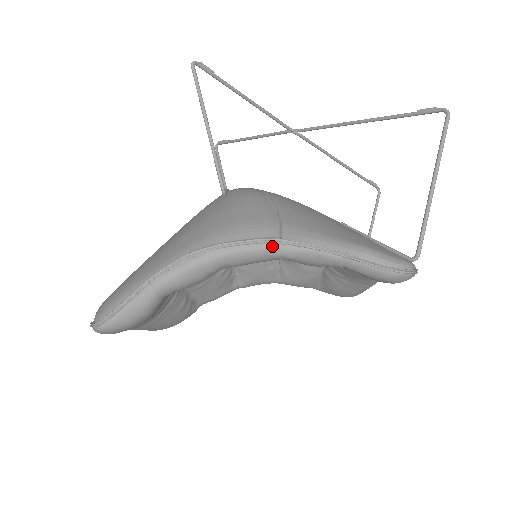
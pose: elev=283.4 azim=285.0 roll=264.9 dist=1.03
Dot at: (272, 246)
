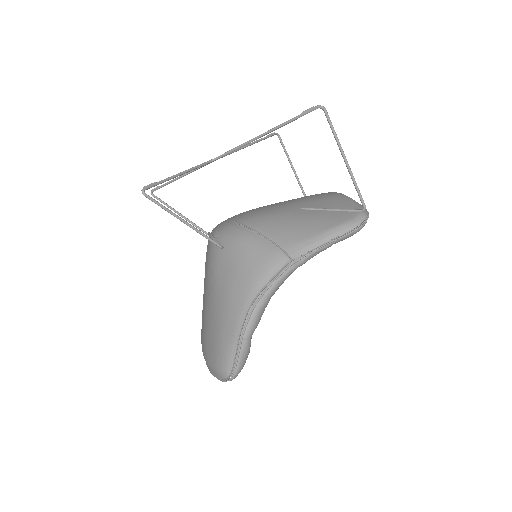
Dot at: (291, 268)
